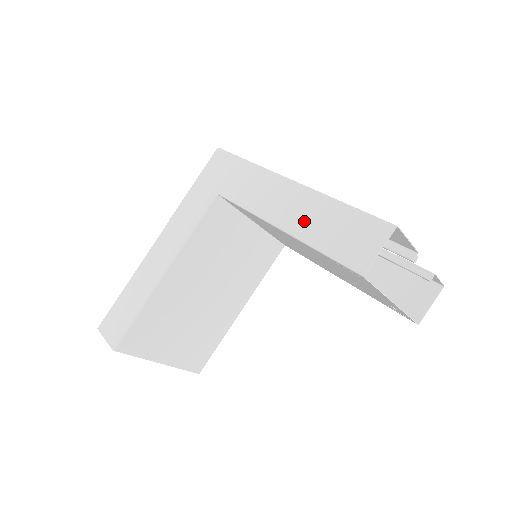
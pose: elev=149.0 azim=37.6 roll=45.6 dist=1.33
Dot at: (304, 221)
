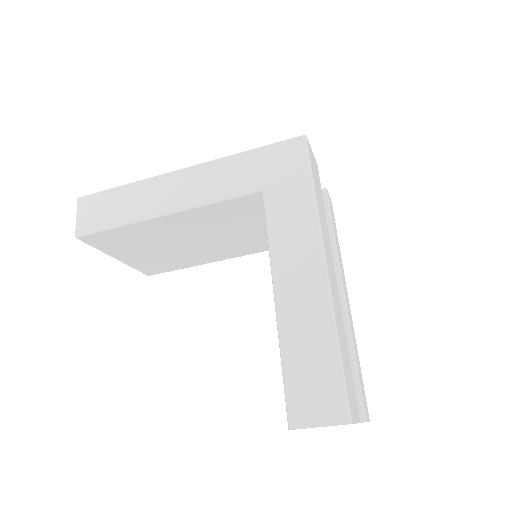
Dot at: (297, 321)
